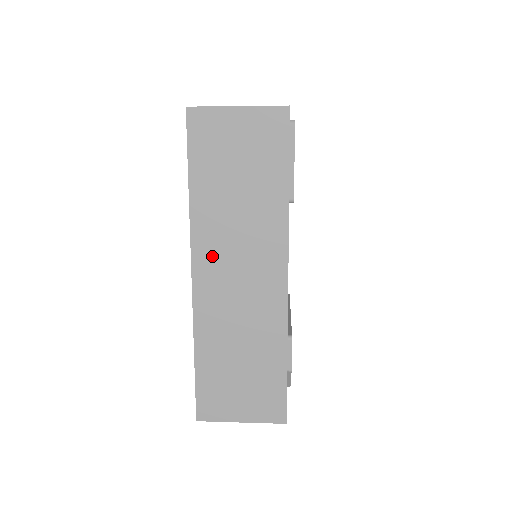
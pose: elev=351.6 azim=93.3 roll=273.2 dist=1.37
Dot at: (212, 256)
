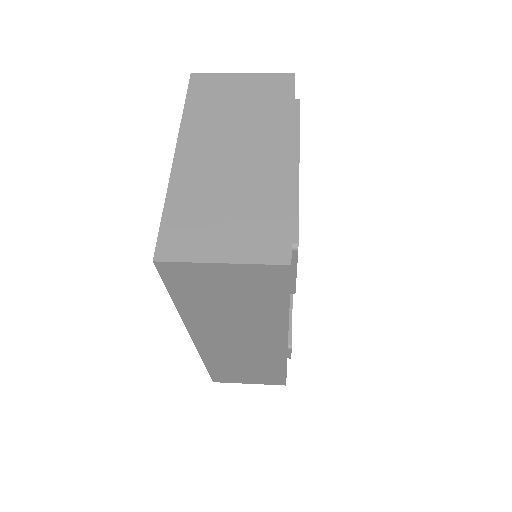
Dot at: (210, 334)
